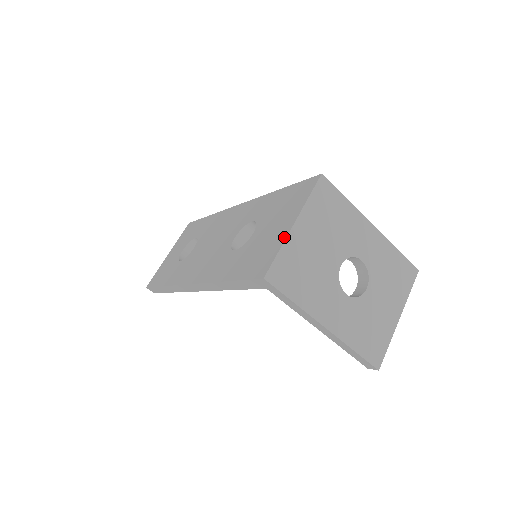
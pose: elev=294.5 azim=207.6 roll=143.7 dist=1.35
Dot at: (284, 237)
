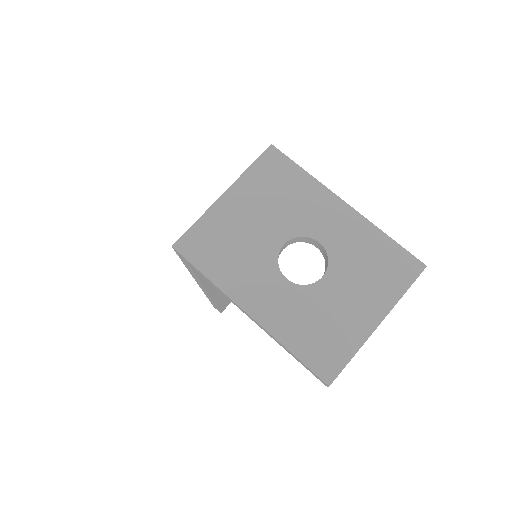
Dot at: (210, 208)
